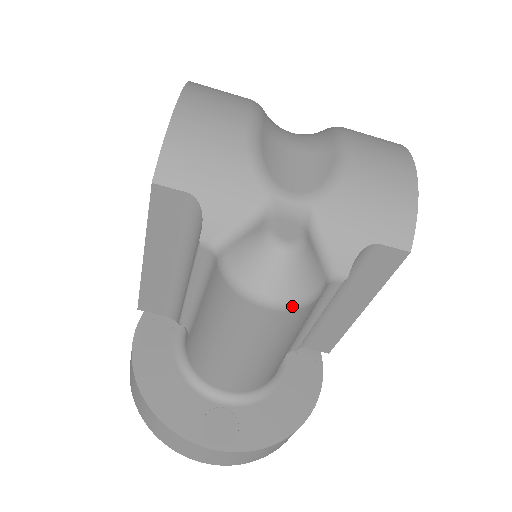
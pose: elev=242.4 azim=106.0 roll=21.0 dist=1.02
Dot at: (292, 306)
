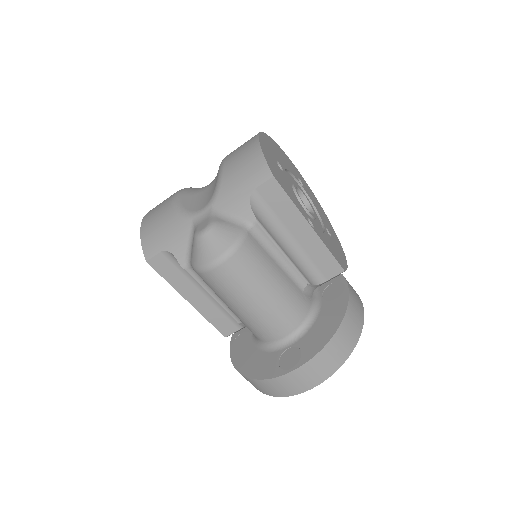
Dot at: (228, 255)
